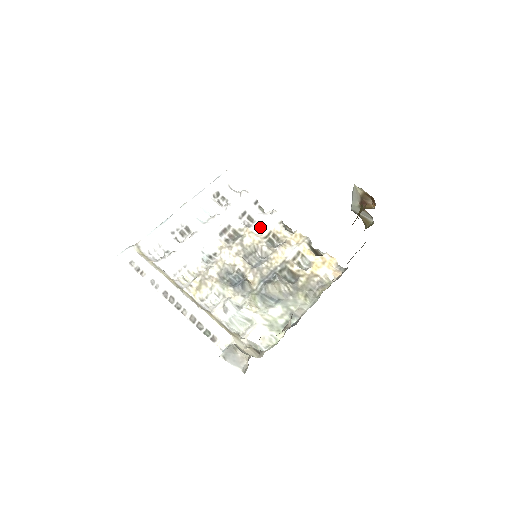
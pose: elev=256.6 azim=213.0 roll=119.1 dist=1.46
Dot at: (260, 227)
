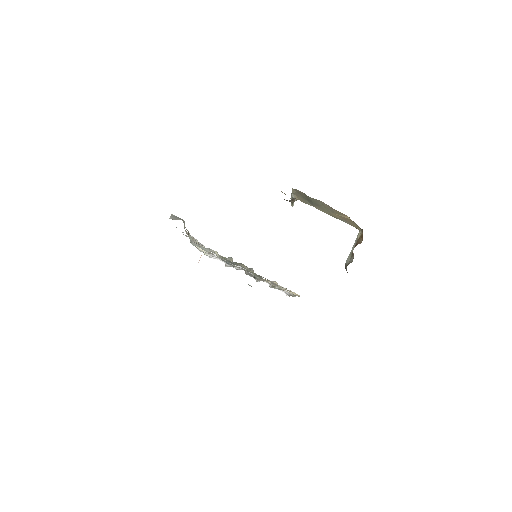
Dot at: occluded
